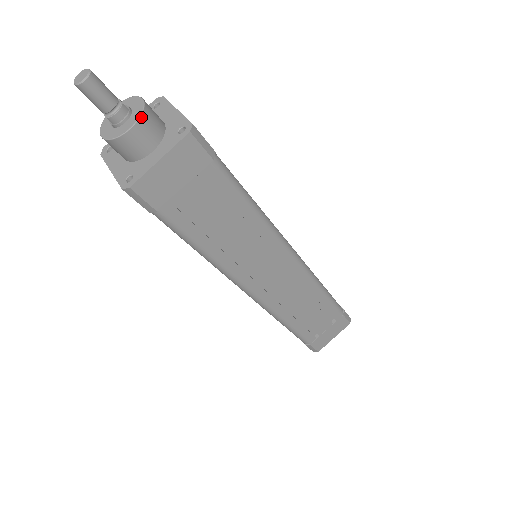
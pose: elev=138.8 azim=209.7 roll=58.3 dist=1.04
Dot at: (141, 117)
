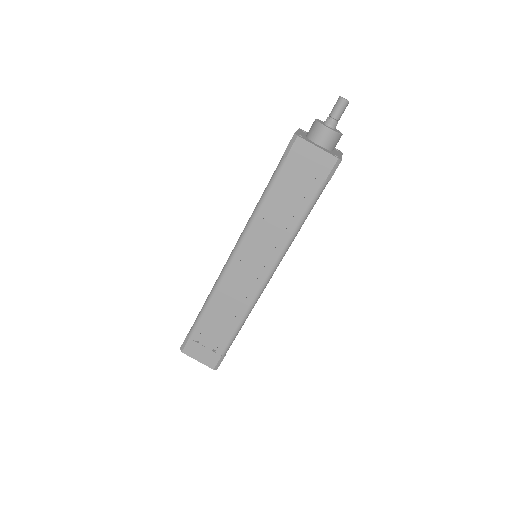
Dot at: (336, 133)
